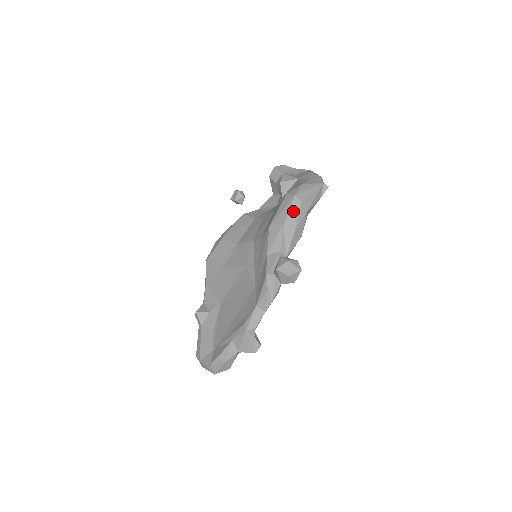
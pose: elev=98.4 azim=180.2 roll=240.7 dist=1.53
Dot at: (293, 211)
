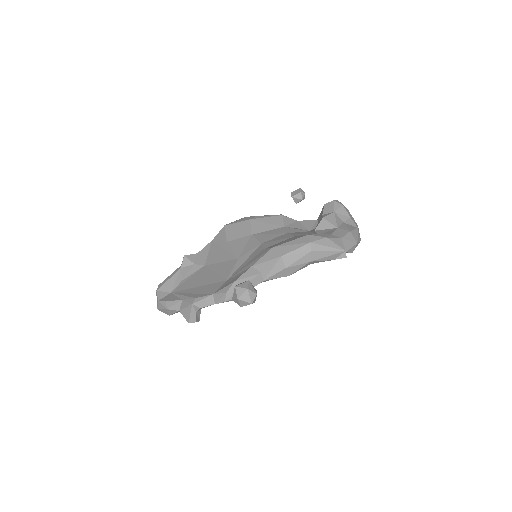
Dot at: (298, 253)
